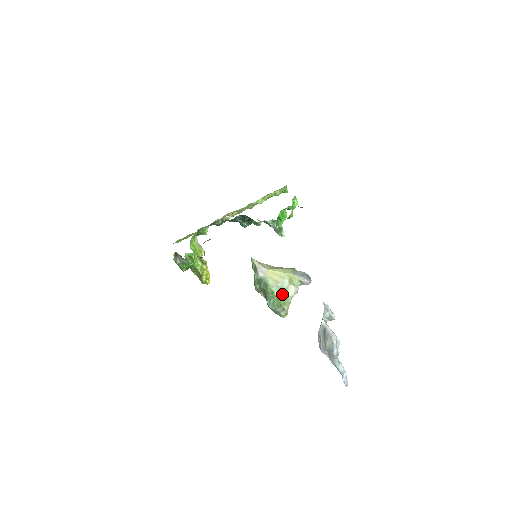
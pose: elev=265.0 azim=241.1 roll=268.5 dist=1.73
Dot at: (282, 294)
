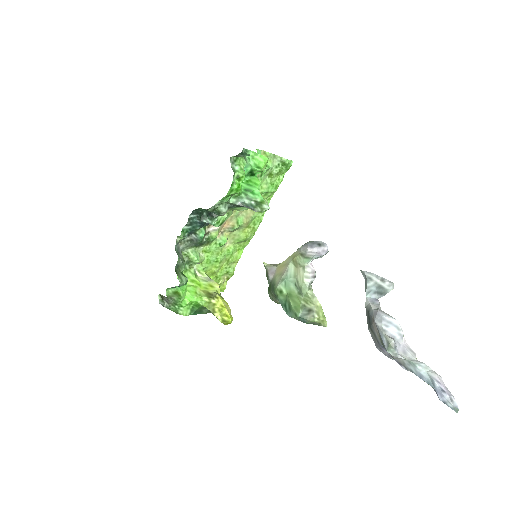
Dot at: (295, 288)
